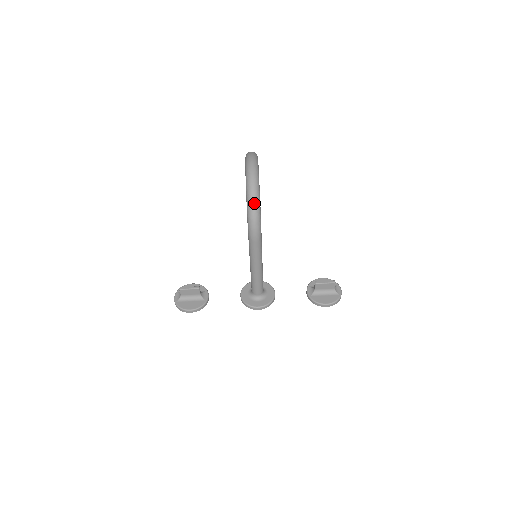
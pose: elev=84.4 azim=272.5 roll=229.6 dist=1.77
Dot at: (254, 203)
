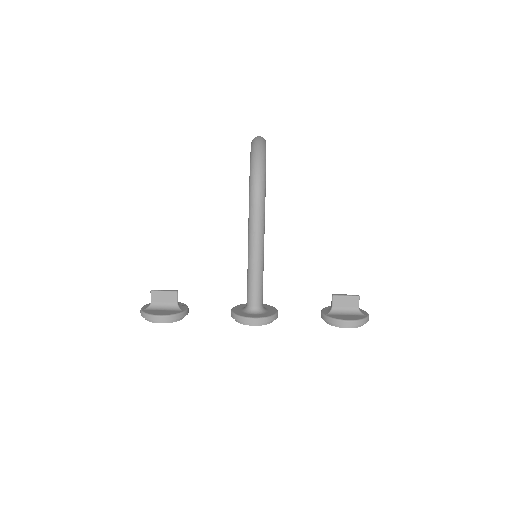
Dot at: (259, 157)
